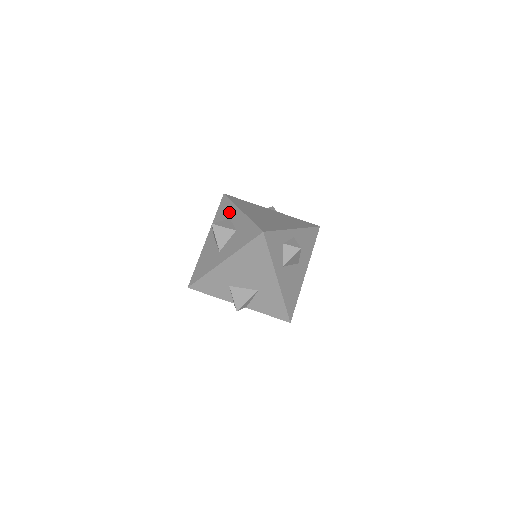
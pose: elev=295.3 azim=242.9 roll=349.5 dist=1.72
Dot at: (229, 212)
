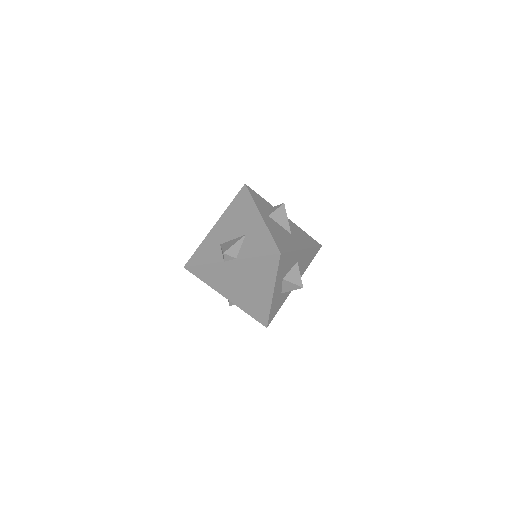
Dot at: occluded
